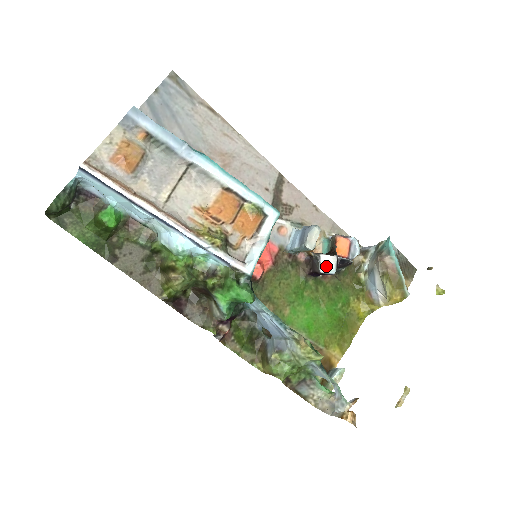
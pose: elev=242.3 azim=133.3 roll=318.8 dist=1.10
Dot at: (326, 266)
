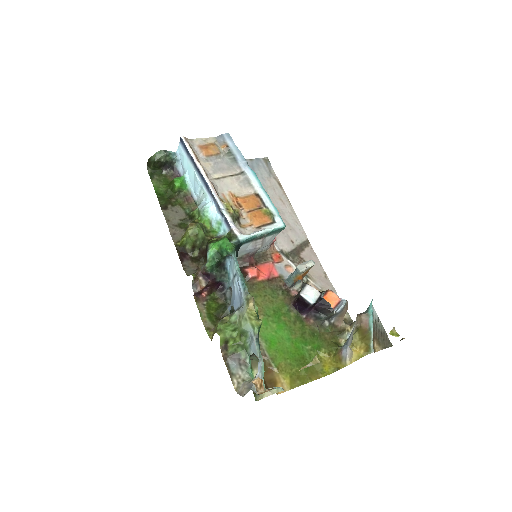
Dot at: (307, 292)
